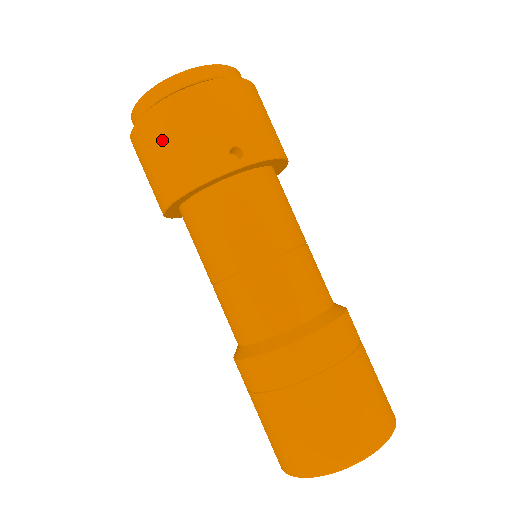
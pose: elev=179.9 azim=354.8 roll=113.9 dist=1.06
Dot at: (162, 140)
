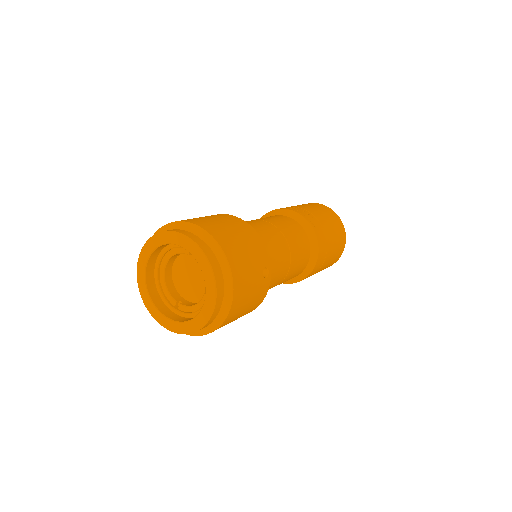
Dot at: occluded
